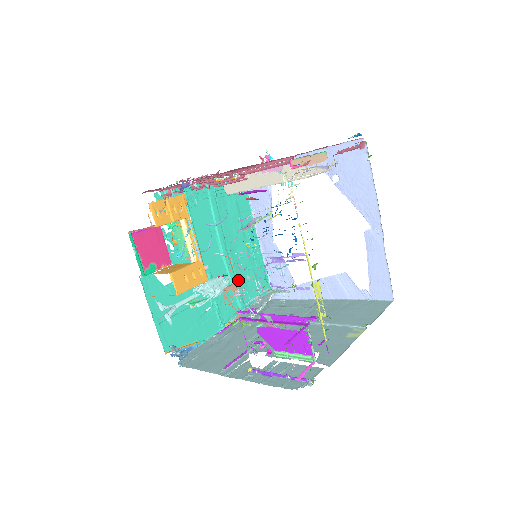
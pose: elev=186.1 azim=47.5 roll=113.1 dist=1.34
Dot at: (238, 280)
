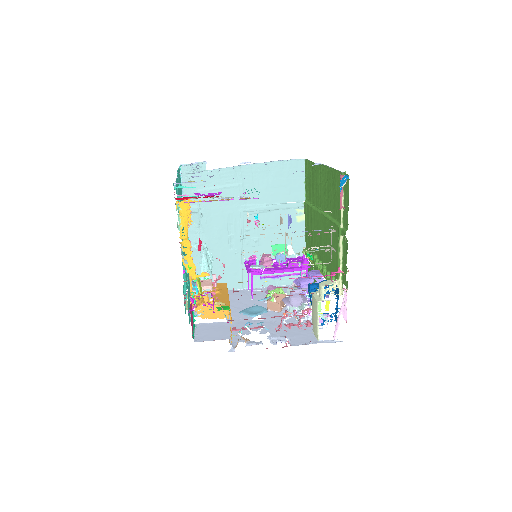
Dot at: occluded
